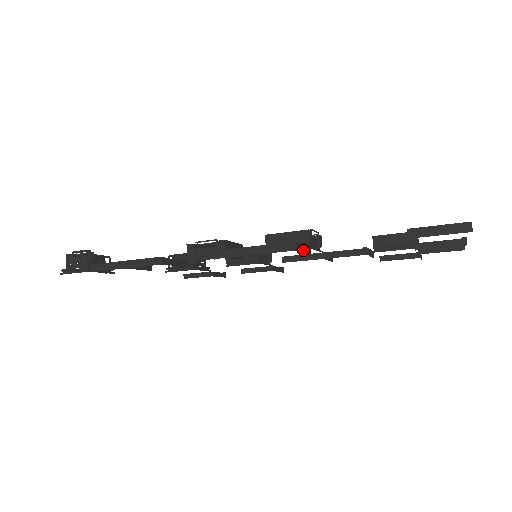
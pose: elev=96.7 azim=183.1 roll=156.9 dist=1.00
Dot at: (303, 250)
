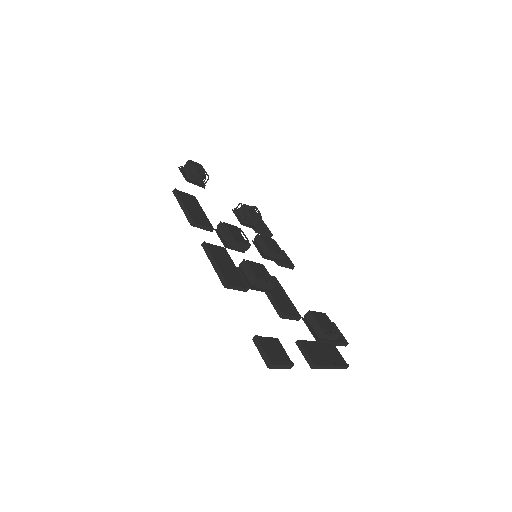
Dot at: (236, 289)
